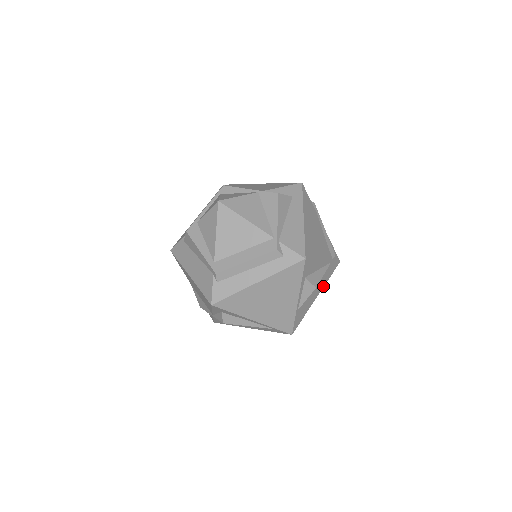
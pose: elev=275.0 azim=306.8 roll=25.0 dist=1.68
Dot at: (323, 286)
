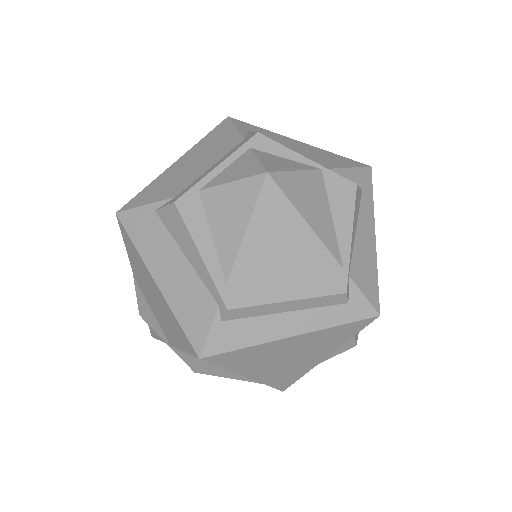
Dot at: occluded
